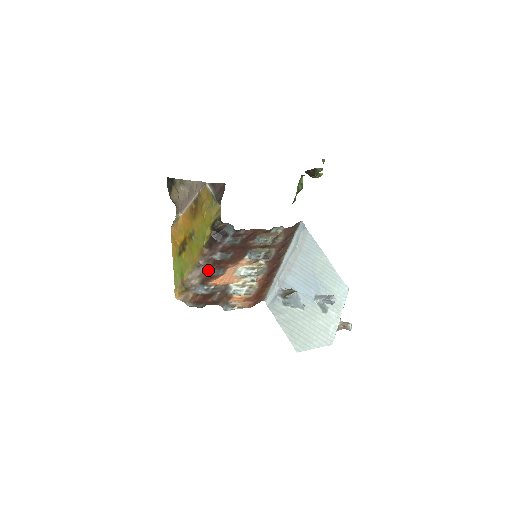
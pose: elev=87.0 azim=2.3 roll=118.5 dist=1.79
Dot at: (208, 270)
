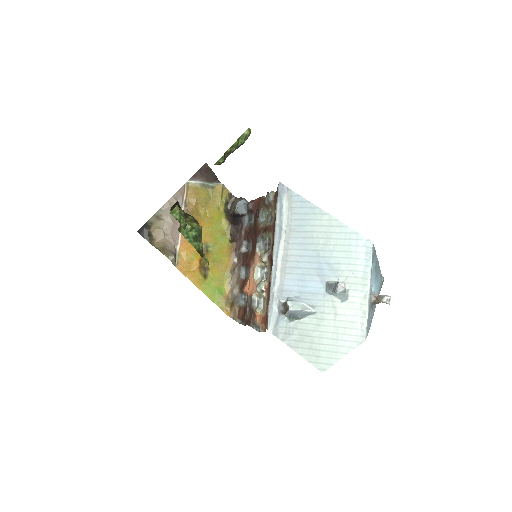
Dot at: (241, 271)
